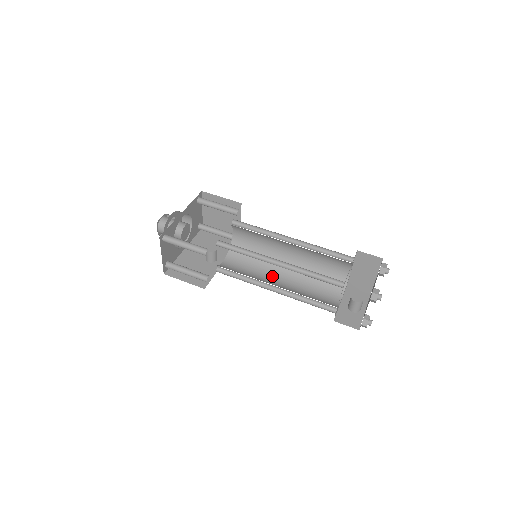
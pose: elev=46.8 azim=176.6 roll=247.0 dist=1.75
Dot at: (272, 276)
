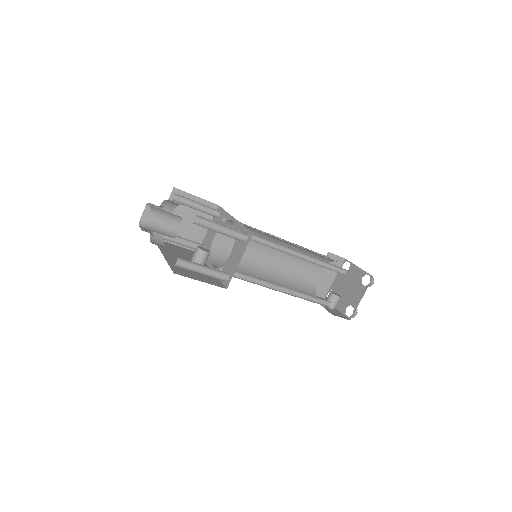
Dot at: occluded
